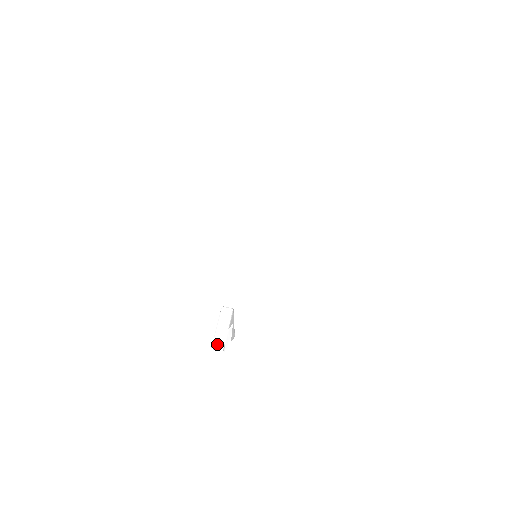
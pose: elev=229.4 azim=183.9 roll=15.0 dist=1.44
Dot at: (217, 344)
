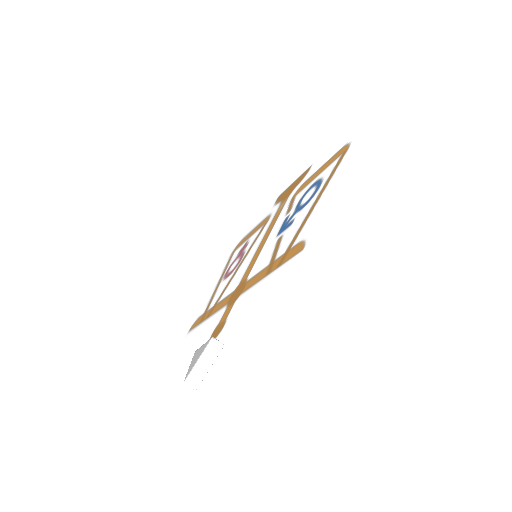
Dot at: (192, 381)
